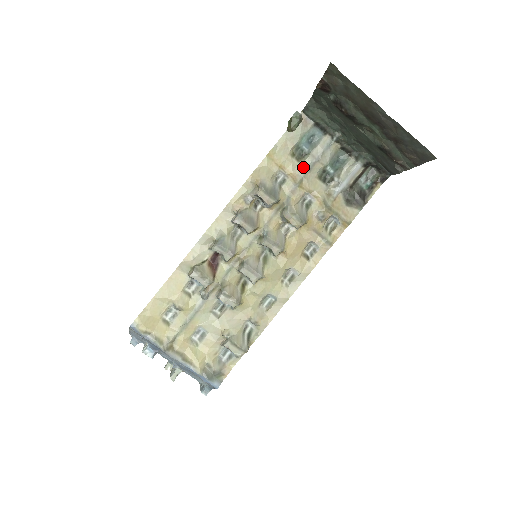
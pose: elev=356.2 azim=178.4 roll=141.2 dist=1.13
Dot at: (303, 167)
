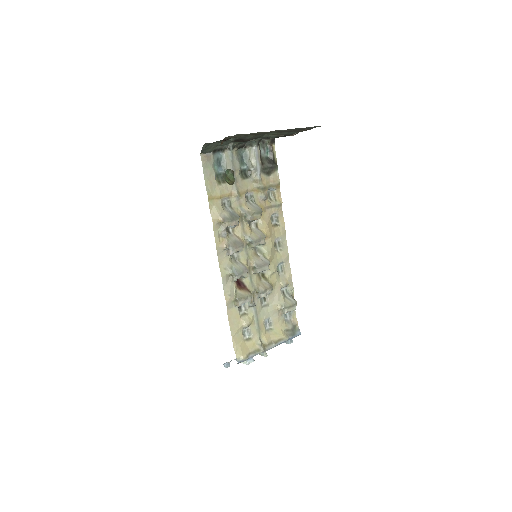
Dot at: occluded
